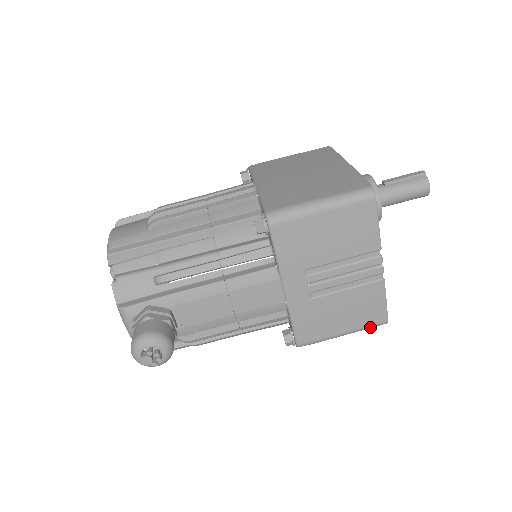
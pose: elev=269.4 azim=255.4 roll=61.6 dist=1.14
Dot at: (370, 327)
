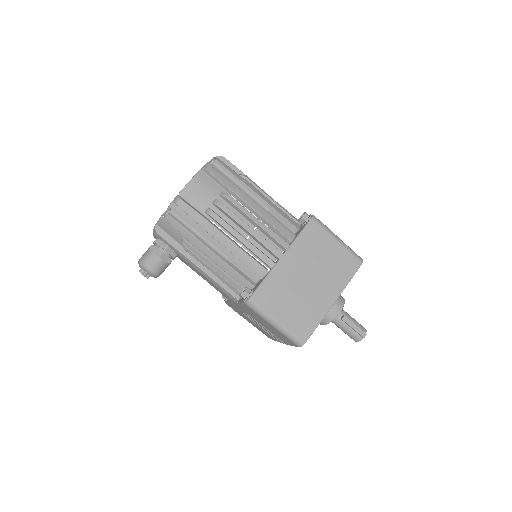
Dot at: occluded
